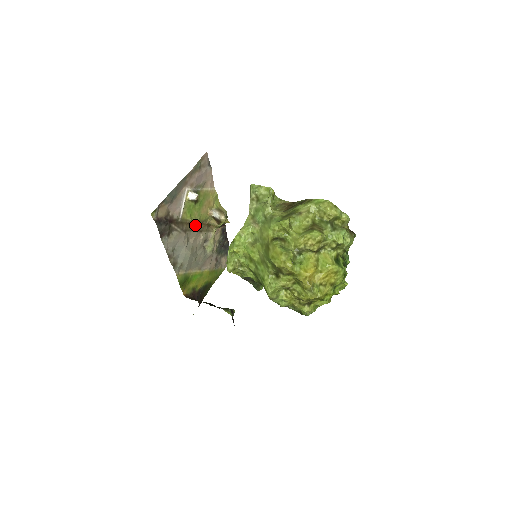
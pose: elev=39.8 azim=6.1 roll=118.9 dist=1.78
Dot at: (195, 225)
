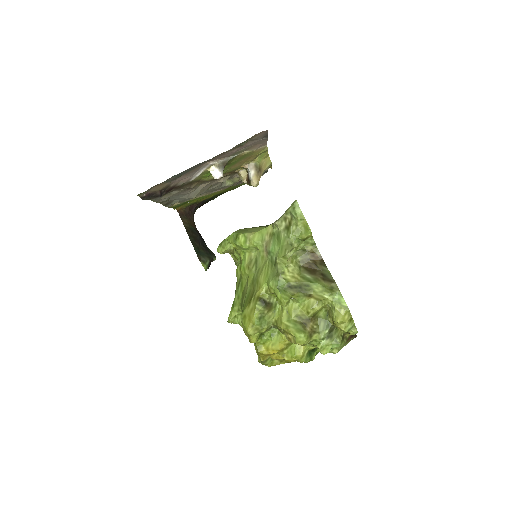
Dot at: occluded
